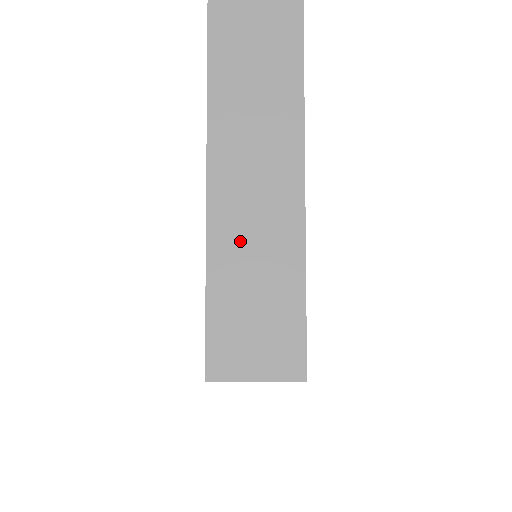
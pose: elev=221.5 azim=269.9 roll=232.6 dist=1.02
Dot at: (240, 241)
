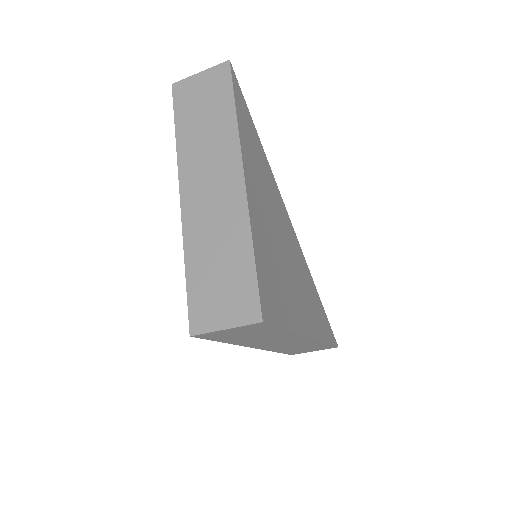
Dot at: (204, 229)
